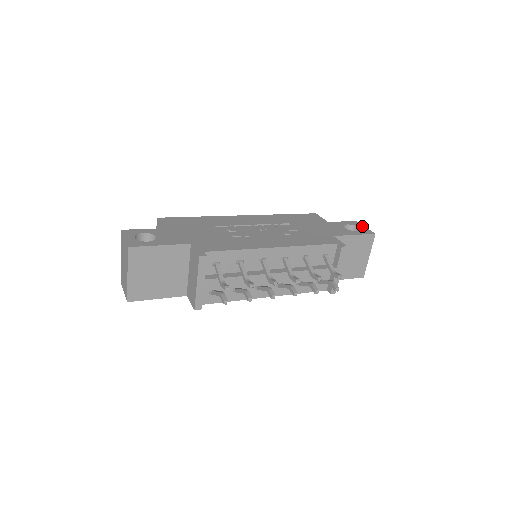
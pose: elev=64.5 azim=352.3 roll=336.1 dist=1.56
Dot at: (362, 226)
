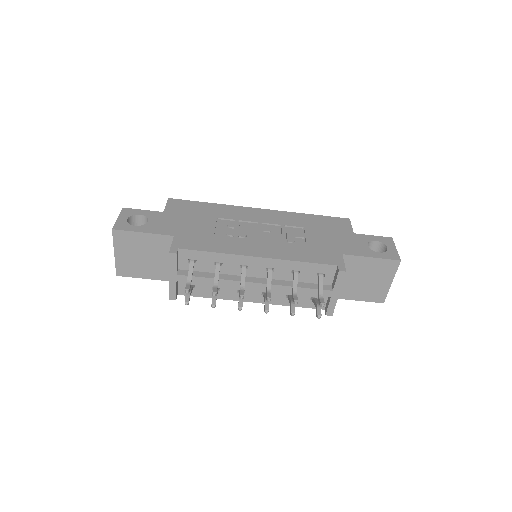
Dot at: (393, 246)
